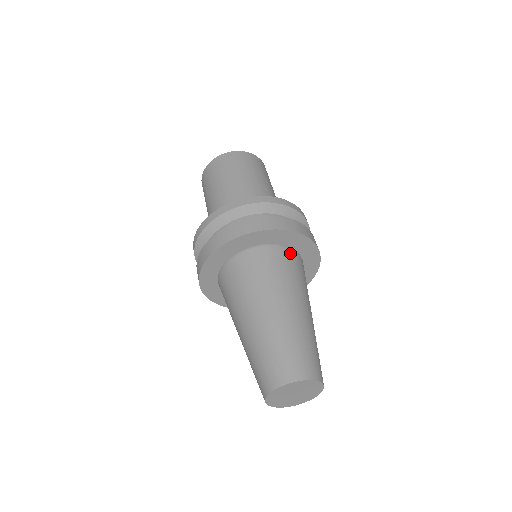
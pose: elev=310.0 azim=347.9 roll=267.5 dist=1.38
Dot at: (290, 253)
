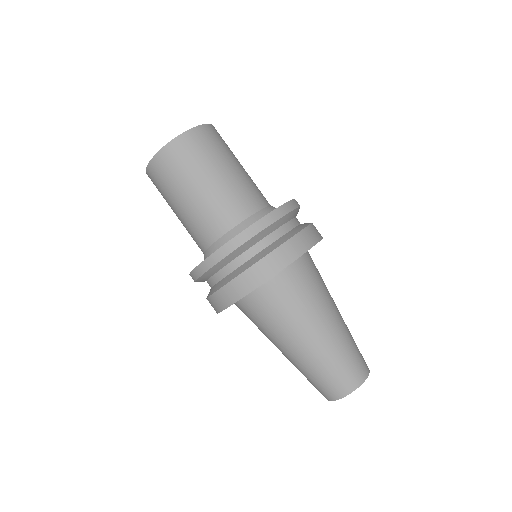
Dot at: (292, 272)
